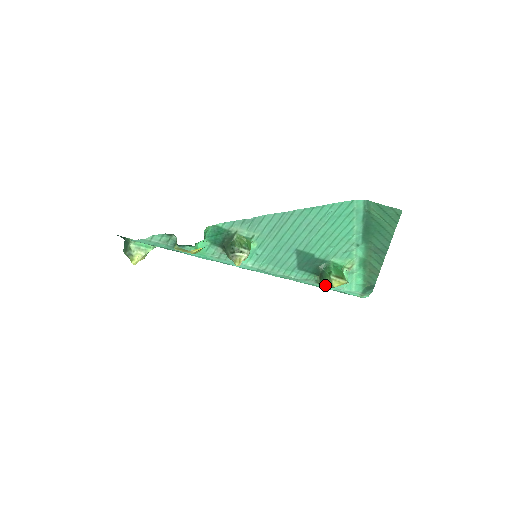
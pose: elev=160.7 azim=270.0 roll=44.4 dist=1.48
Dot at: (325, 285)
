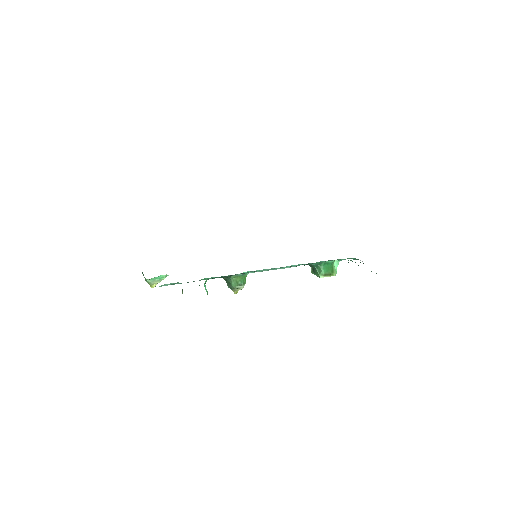
Dot at: occluded
